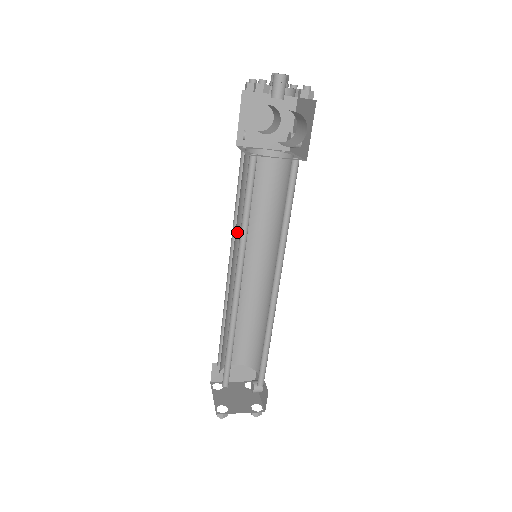
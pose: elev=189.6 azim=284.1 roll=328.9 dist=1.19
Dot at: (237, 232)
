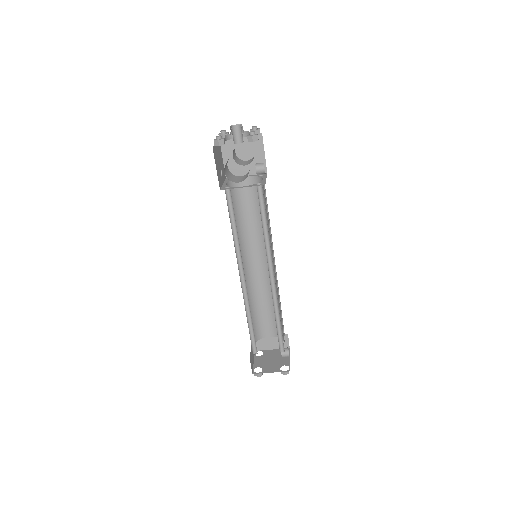
Dot at: (241, 240)
